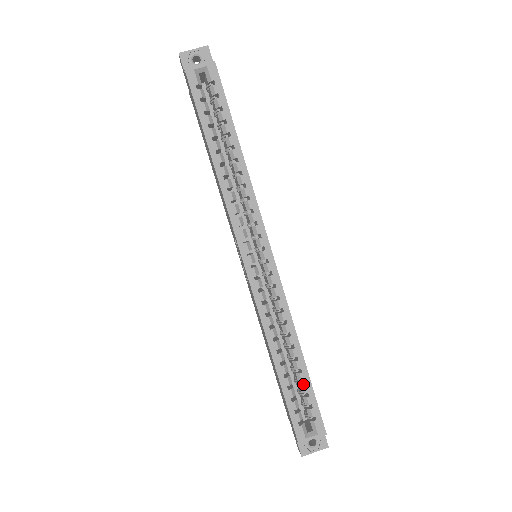
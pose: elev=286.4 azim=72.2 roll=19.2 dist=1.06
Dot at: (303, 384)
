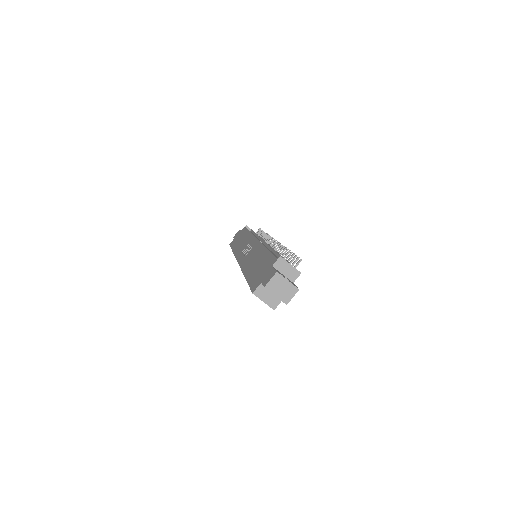
Dot at: occluded
